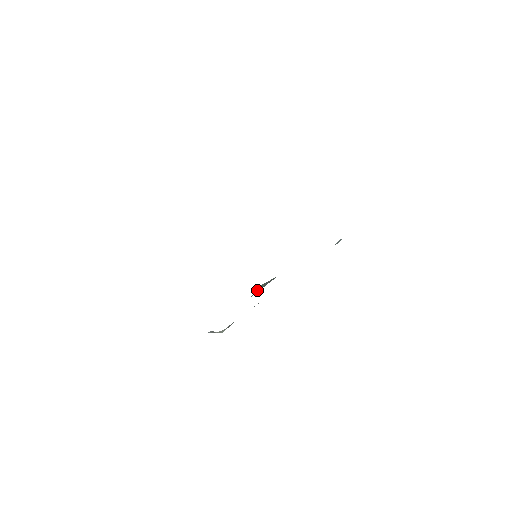
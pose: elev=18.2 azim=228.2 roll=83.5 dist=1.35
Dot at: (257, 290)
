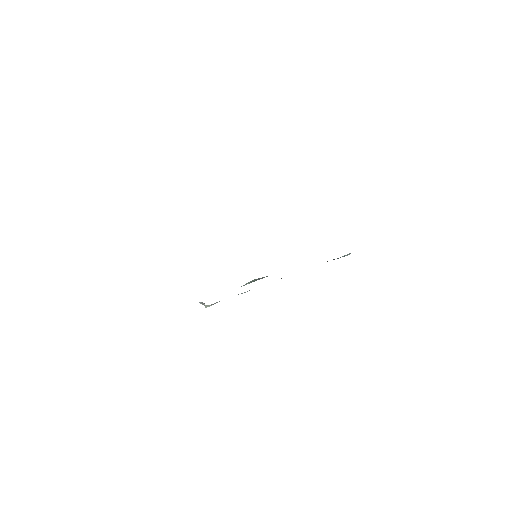
Dot at: (247, 283)
